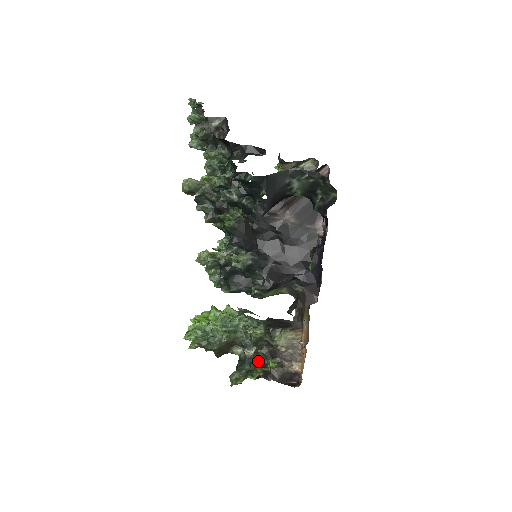
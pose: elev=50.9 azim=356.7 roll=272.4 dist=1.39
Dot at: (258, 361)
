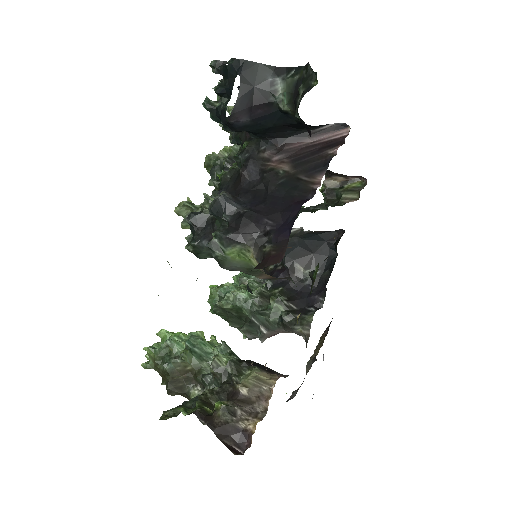
Dot at: (205, 397)
